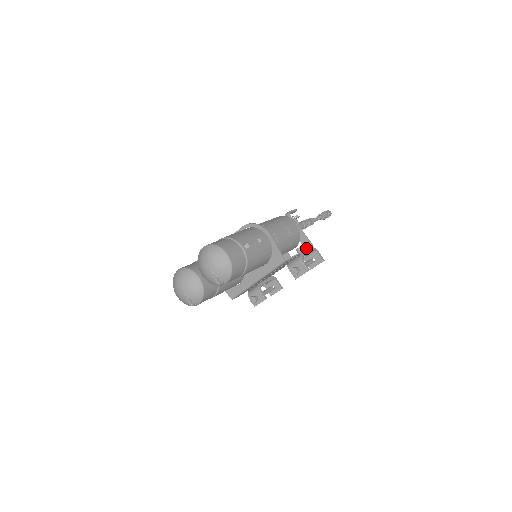
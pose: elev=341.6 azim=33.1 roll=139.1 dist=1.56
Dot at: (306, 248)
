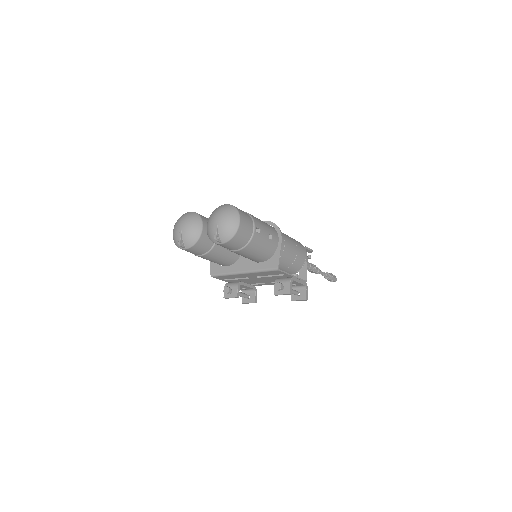
Dot at: occluded
